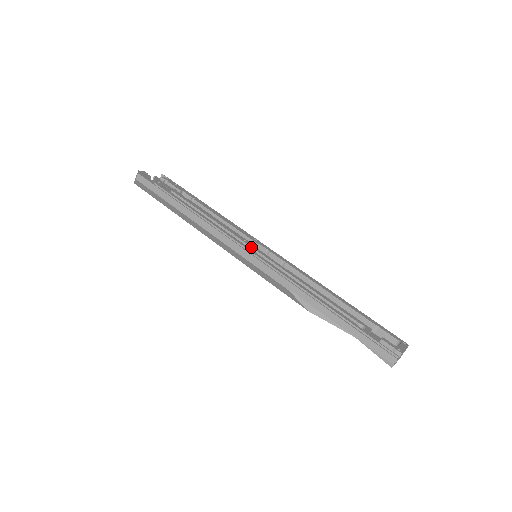
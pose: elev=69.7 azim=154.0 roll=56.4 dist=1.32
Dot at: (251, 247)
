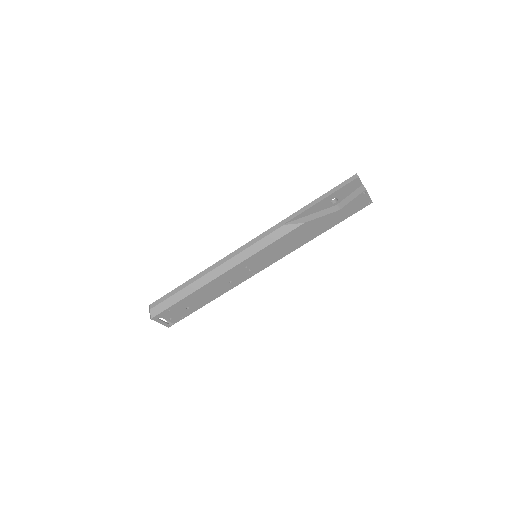
Dot at: occluded
